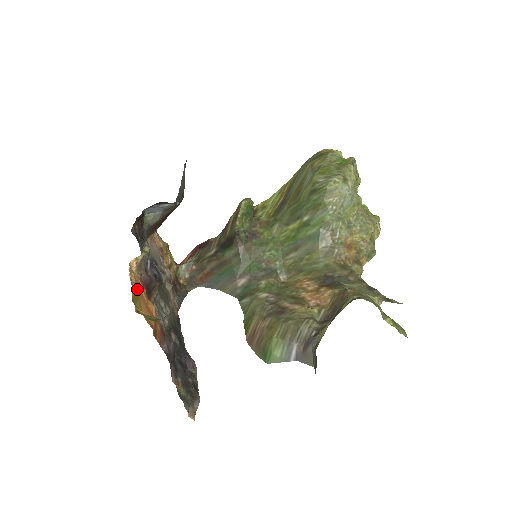
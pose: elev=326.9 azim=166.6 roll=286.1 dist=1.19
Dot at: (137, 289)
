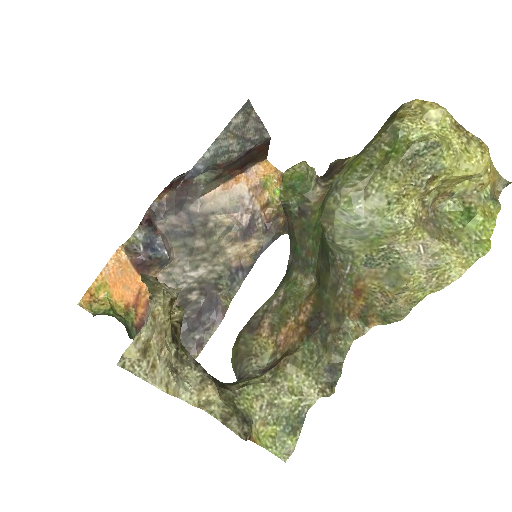
Dot at: (113, 274)
